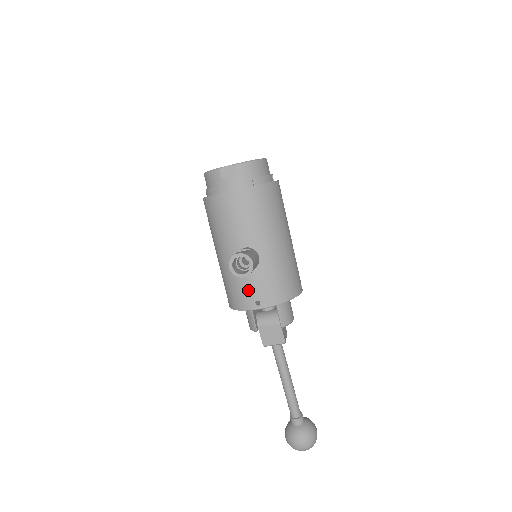
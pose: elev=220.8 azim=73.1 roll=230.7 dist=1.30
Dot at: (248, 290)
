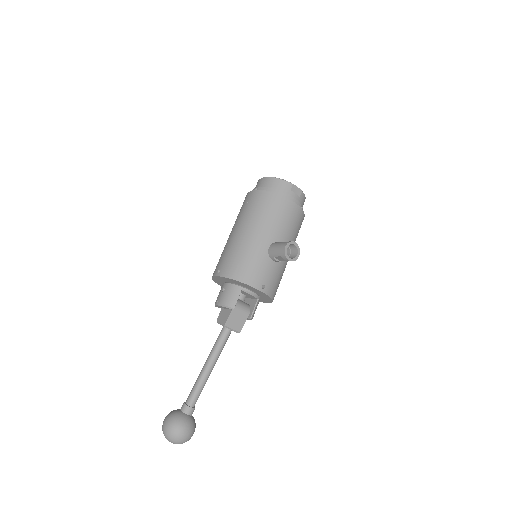
Dot at: (263, 273)
